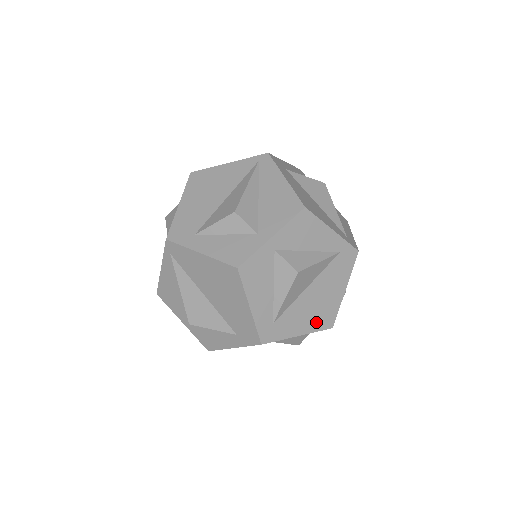
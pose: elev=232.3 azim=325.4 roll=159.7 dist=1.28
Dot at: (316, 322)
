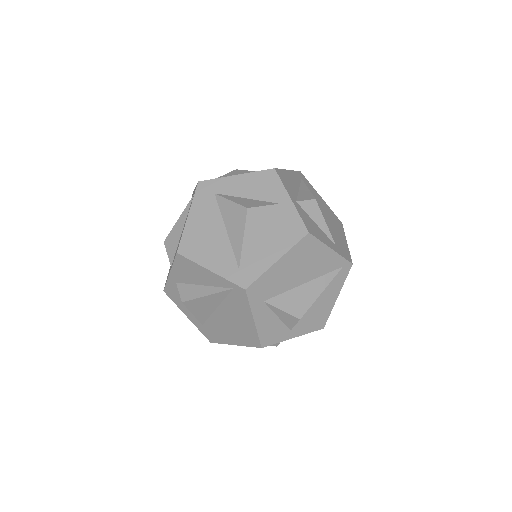
Dot at: occluded
